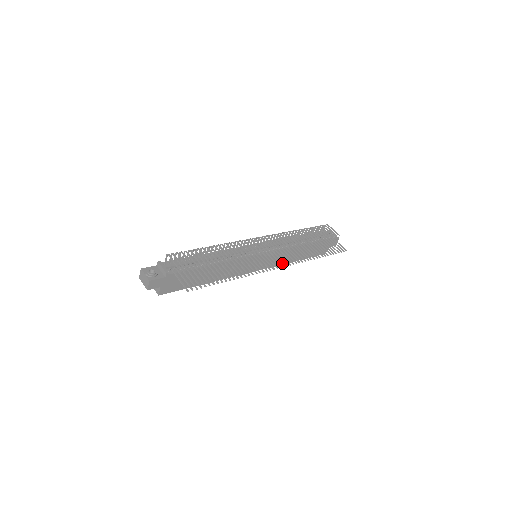
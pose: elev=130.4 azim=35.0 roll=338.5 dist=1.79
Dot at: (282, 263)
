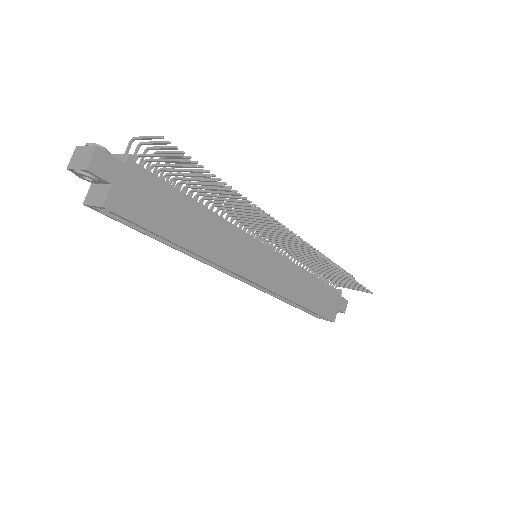
Dot at: (288, 296)
